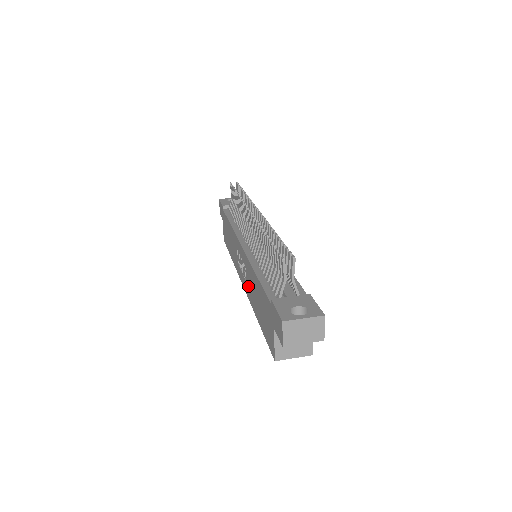
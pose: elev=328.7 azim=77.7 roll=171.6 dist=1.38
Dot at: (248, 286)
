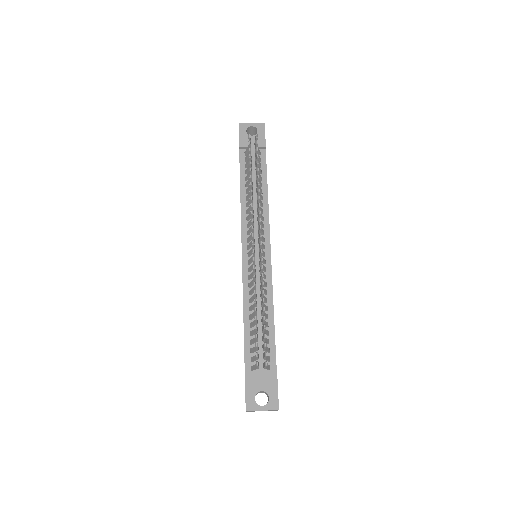
Dot at: occluded
